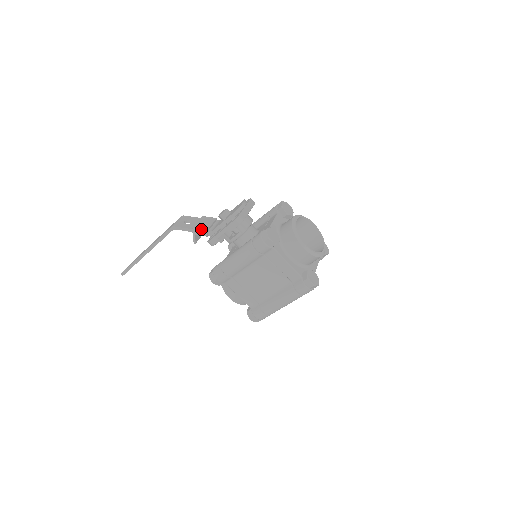
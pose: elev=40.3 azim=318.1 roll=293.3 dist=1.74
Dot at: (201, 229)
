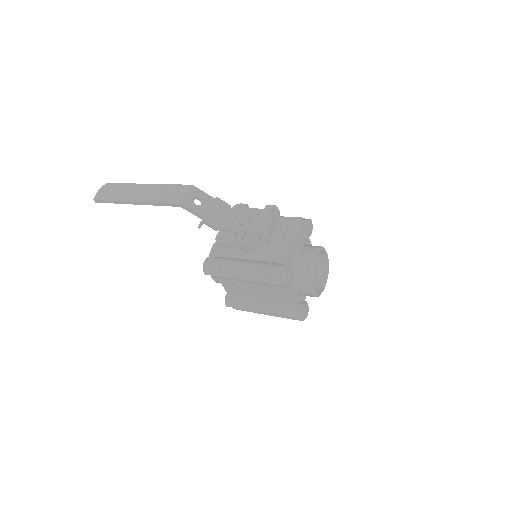
Dot at: (213, 223)
